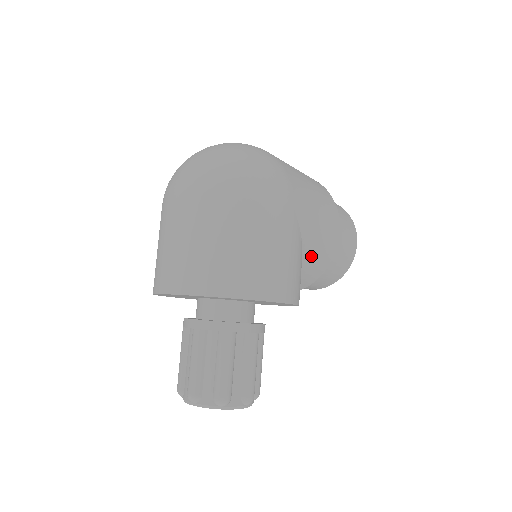
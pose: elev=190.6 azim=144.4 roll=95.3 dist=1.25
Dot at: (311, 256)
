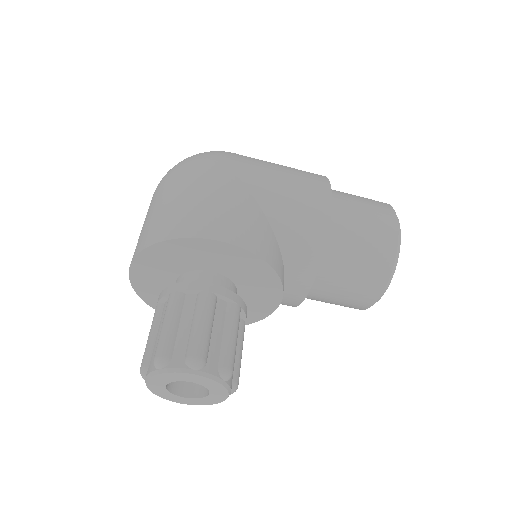
Dot at: (283, 218)
